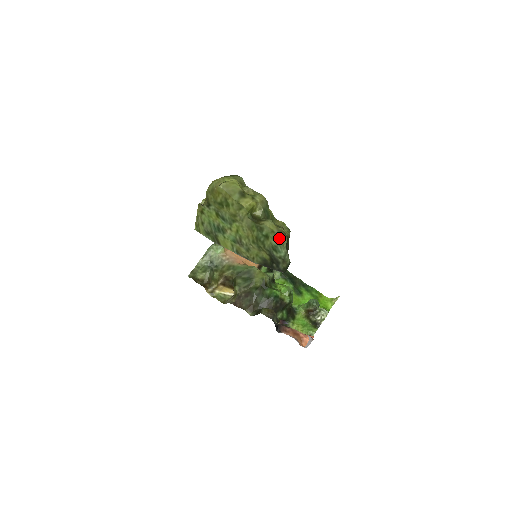
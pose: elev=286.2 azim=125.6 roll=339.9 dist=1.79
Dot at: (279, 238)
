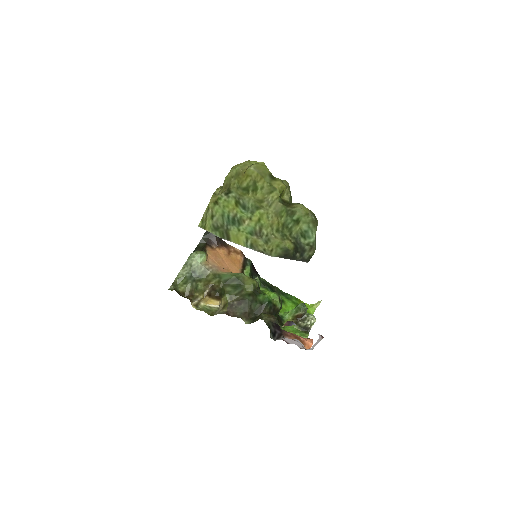
Dot at: (313, 221)
